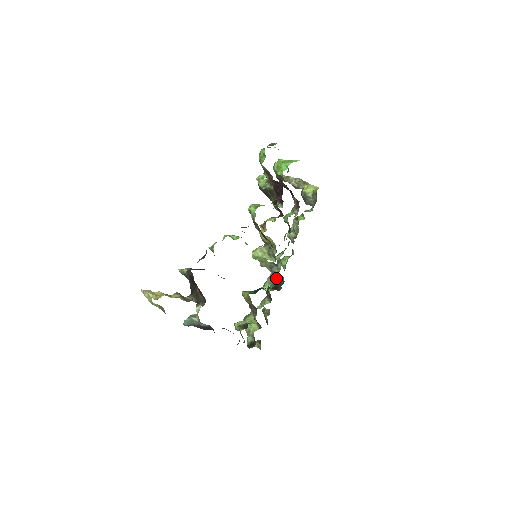
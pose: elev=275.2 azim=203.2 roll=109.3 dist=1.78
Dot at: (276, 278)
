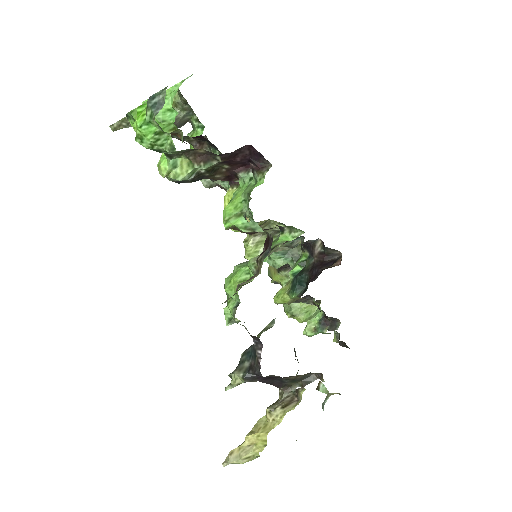
Dot at: occluded
